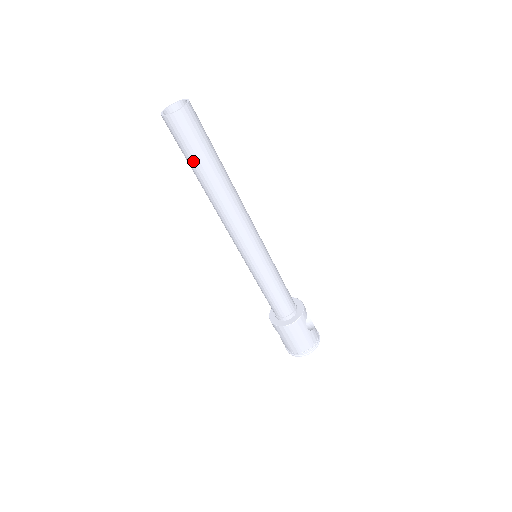
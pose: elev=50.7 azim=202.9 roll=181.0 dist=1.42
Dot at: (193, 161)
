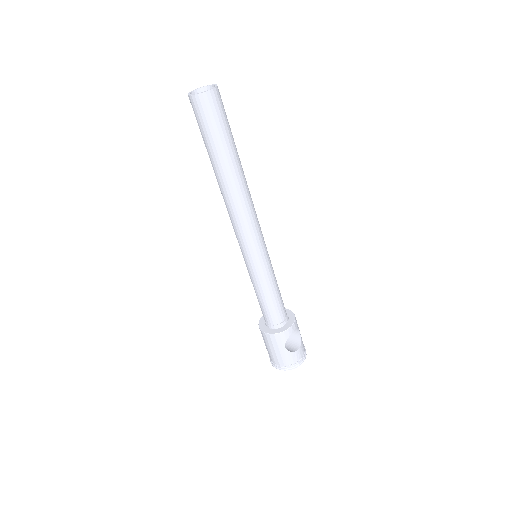
Dot at: (205, 145)
